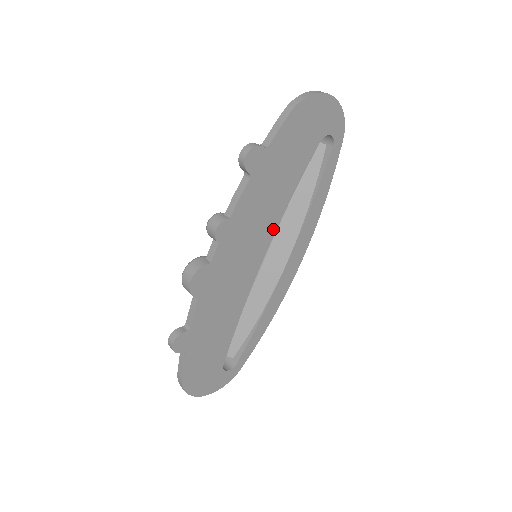
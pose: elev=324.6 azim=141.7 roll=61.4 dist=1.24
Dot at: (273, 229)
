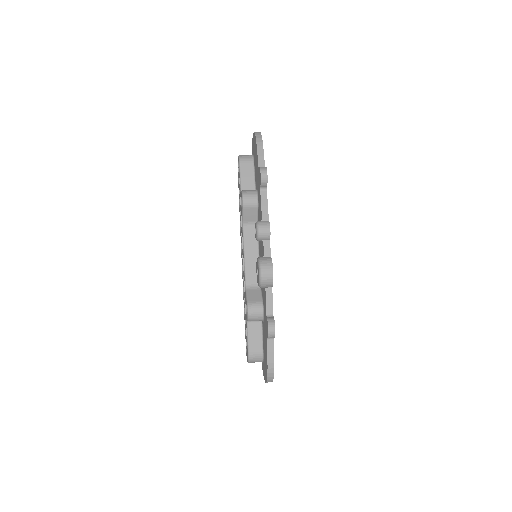
Dot at: occluded
